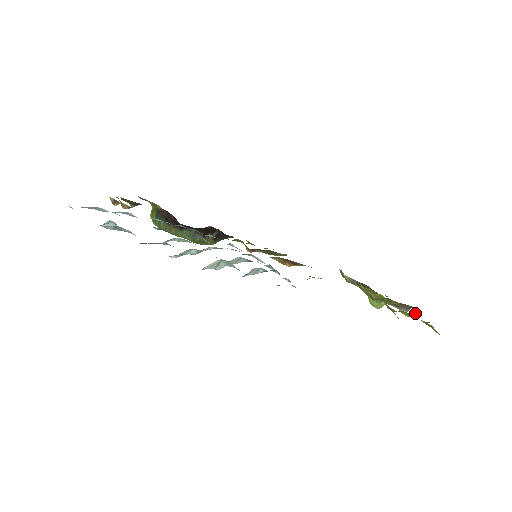
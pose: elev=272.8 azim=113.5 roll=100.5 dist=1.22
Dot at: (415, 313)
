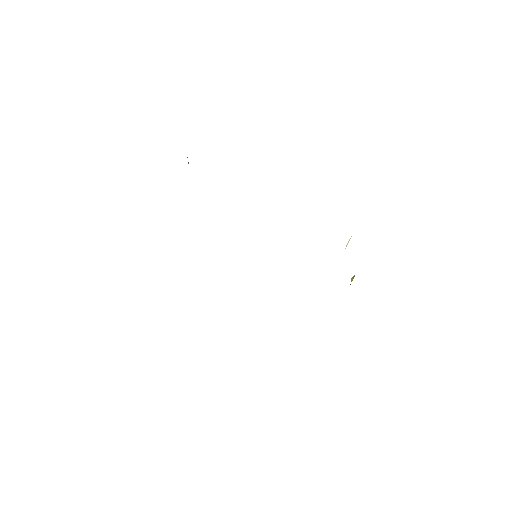
Dot at: occluded
